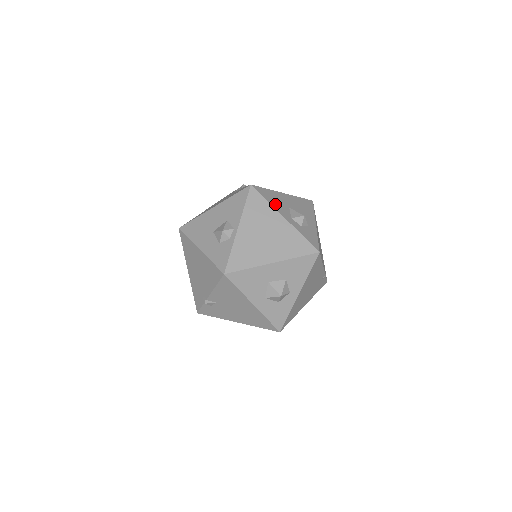
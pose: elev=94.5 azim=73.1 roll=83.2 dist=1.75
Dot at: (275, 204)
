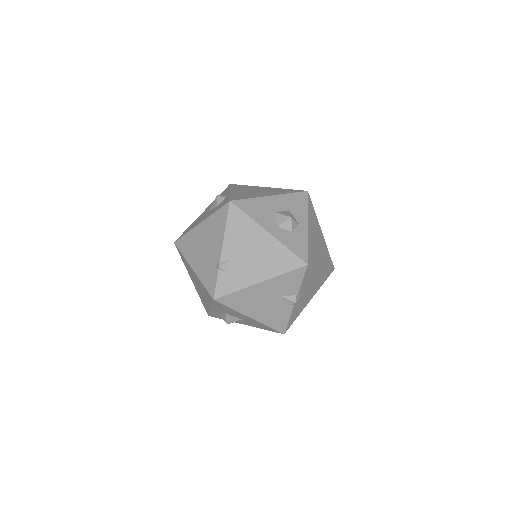
Dot at: occluded
